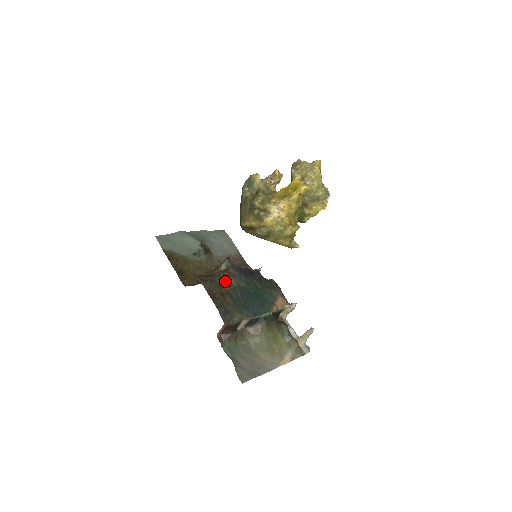
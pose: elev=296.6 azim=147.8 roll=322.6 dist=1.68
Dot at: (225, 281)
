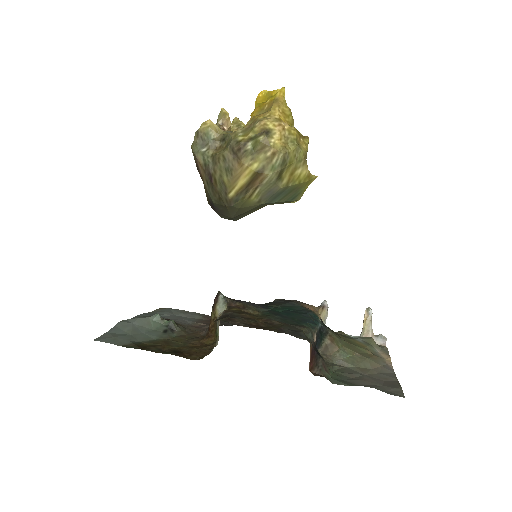
Dot at: (245, 314)
